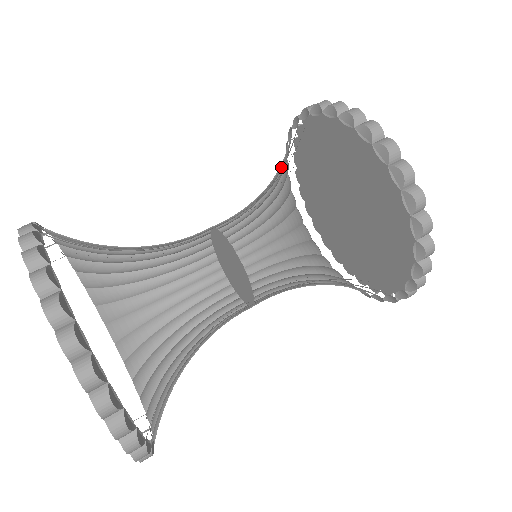
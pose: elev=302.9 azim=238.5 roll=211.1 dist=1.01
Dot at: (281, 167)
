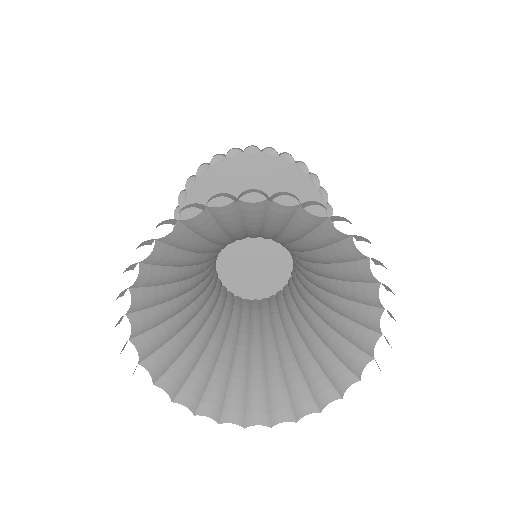
Dot at: occluded
